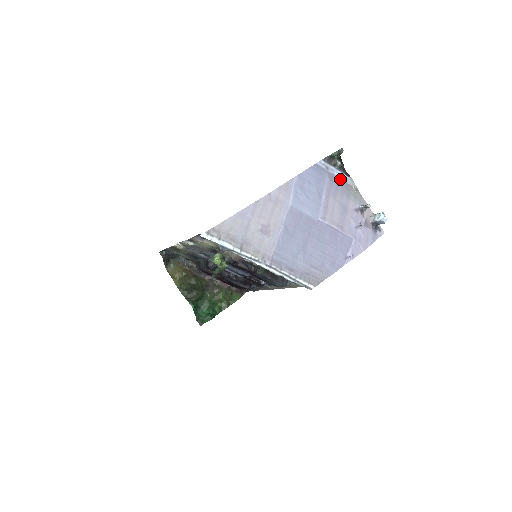
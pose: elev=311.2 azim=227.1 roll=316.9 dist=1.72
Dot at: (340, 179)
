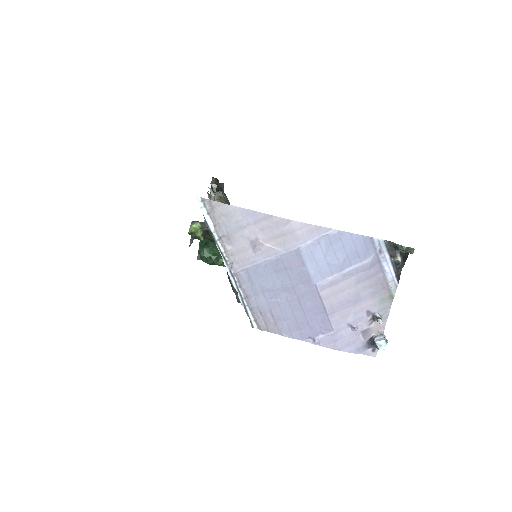
Dot at: (384, 273)
